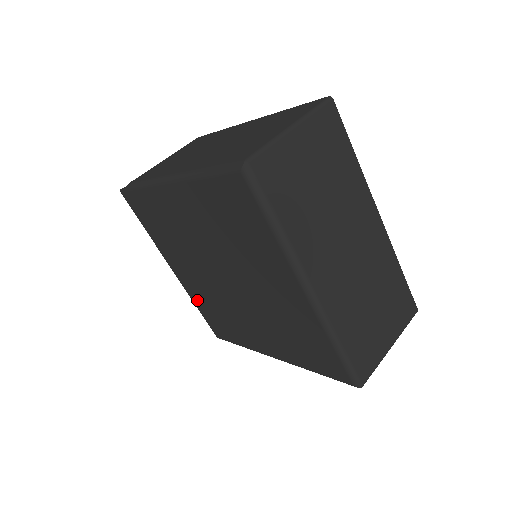
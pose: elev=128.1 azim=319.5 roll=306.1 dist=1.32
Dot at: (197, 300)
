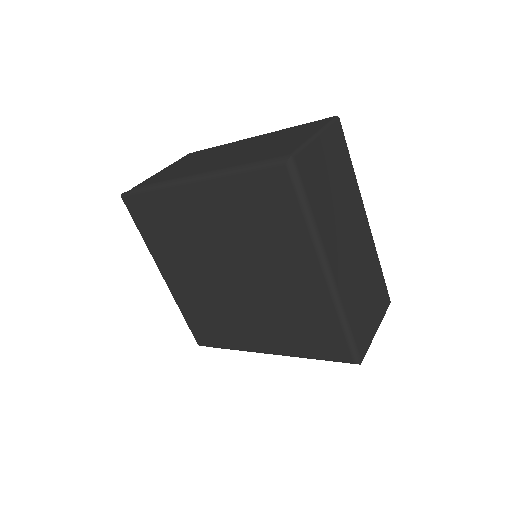
Dot at: (185, 305)
